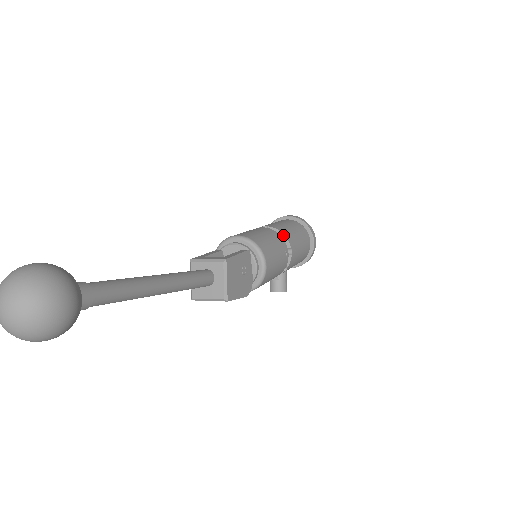
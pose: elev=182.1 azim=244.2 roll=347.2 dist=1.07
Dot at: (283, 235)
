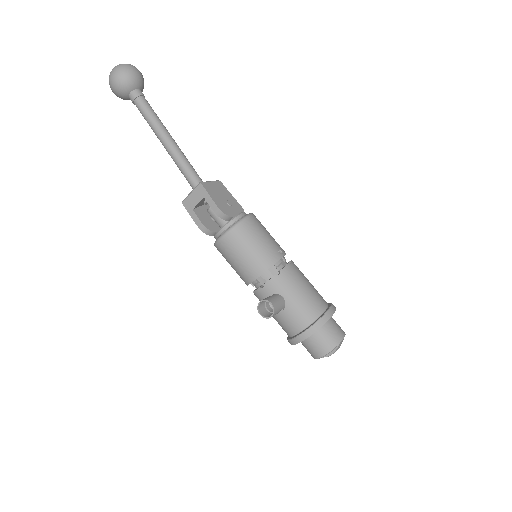
Dot at: occluded
